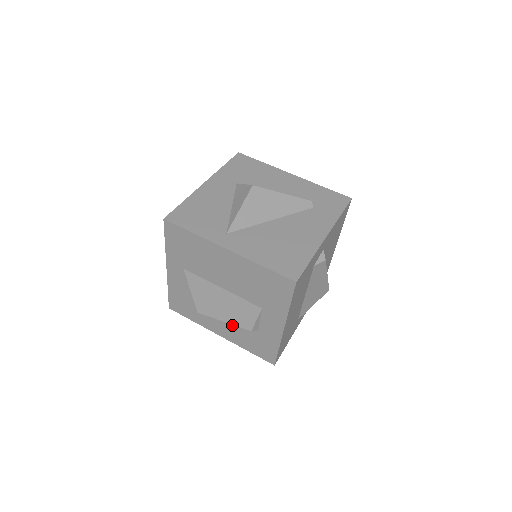
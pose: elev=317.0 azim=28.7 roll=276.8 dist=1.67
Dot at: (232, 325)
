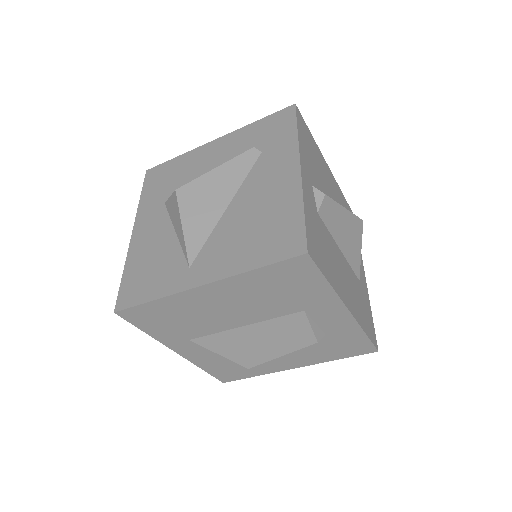
Dot at: occluded
